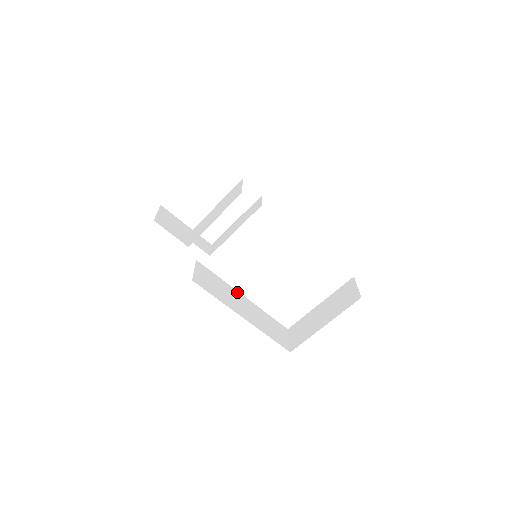
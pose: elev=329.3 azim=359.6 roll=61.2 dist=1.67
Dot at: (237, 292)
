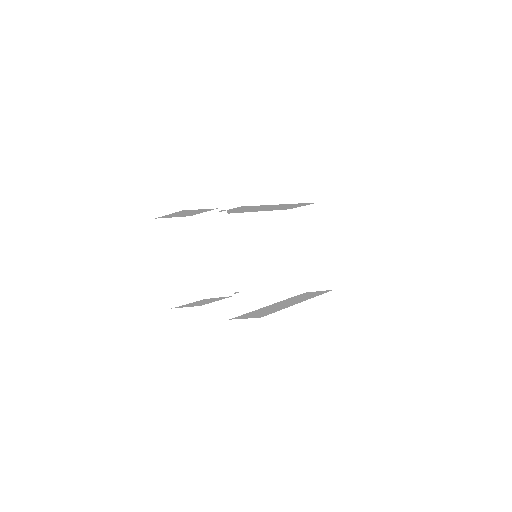
Dot at: occluded
